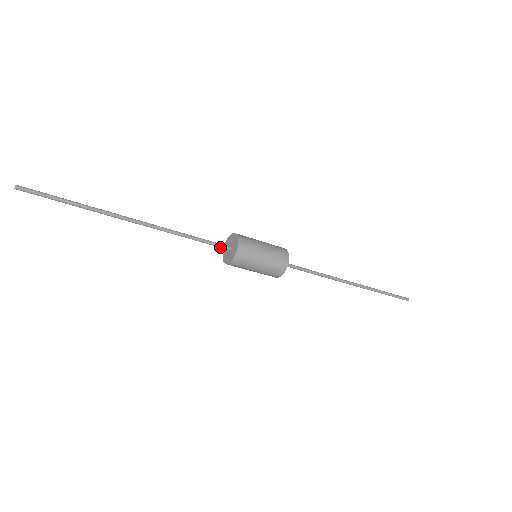
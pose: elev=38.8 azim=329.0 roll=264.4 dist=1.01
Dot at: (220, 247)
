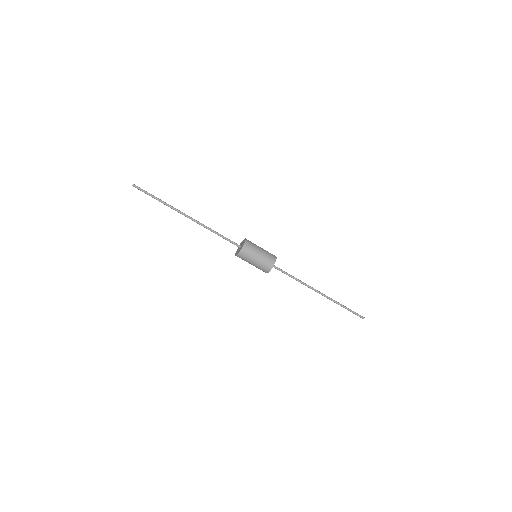
Dot at: (234, 244)
